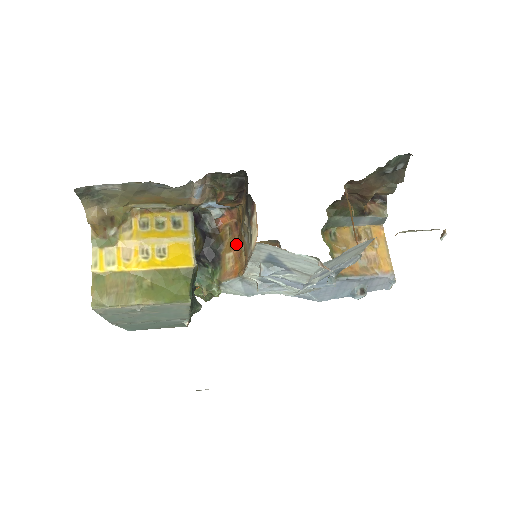
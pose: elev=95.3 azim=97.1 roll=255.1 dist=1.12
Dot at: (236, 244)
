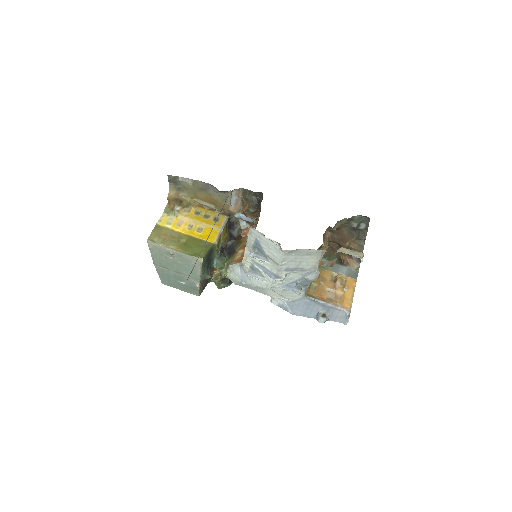
Dot at: occluded
